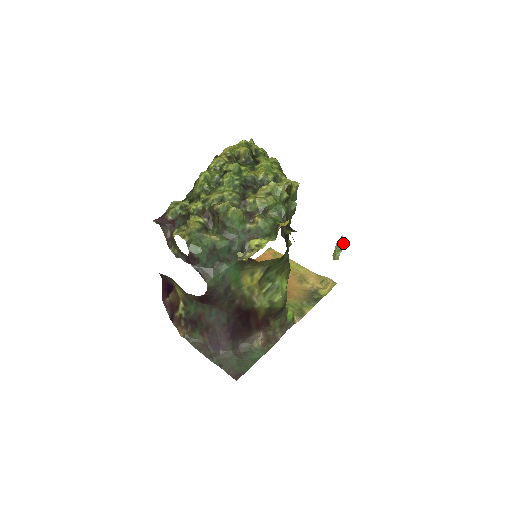
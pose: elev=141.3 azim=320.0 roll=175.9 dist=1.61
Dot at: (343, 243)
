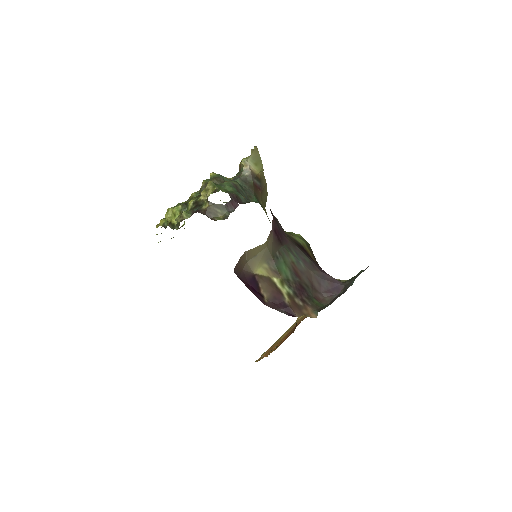
Dot at: occluded
